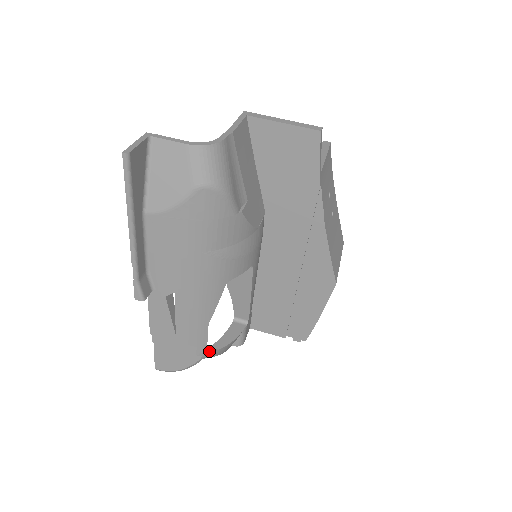
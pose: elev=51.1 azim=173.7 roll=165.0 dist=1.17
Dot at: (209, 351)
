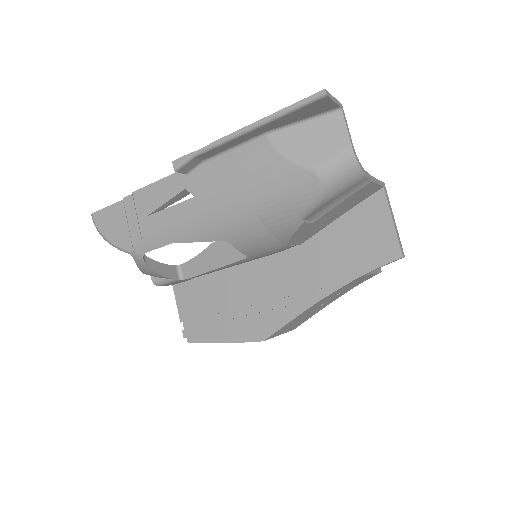
Dot at: (143, 256)
